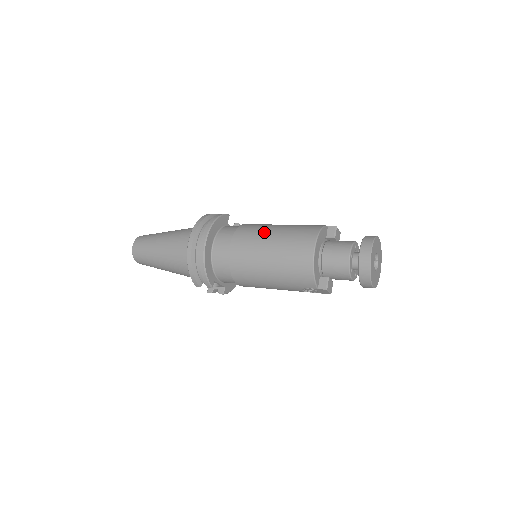
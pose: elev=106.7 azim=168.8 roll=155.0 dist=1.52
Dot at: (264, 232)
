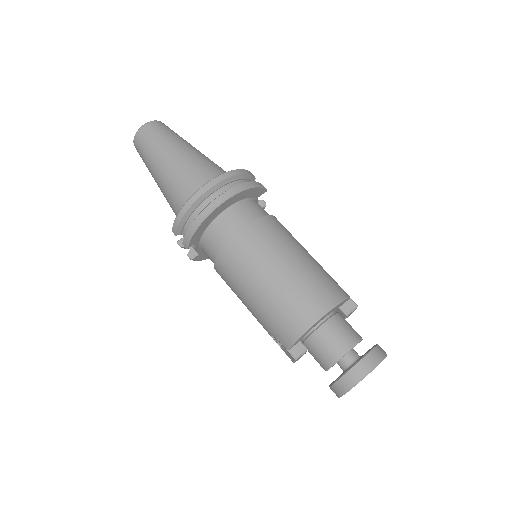
Dot at: (288, 248)
